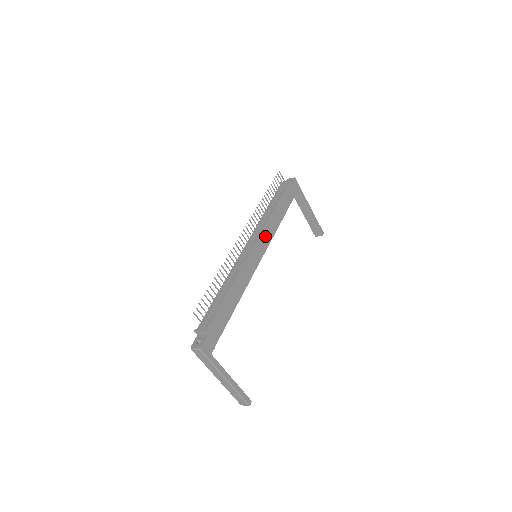
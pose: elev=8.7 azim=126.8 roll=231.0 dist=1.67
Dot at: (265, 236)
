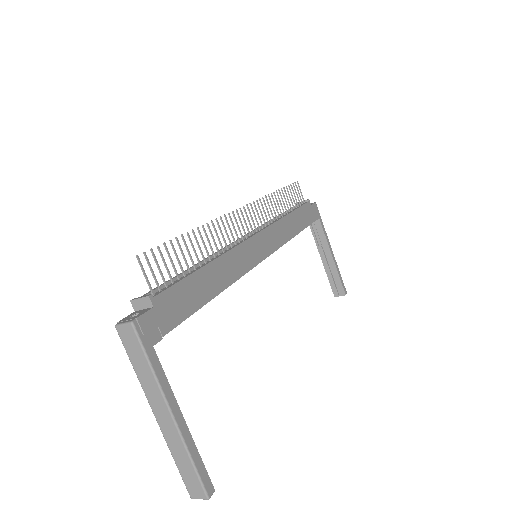
Dot at: (272, 235)
